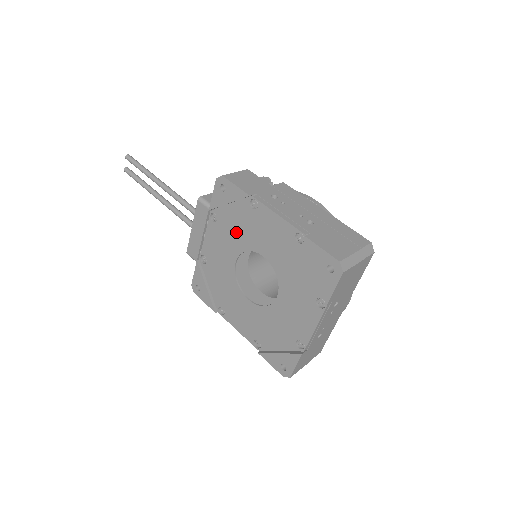
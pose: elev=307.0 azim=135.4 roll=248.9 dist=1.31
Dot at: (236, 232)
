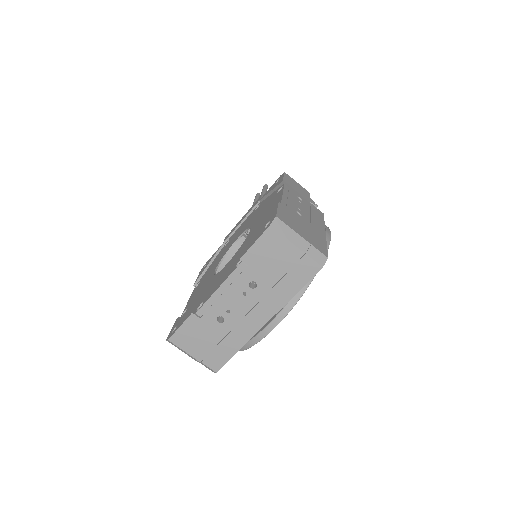
Dot at: (256, 215)
